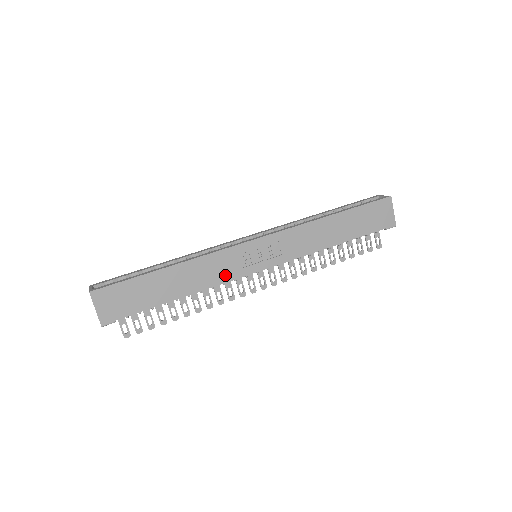
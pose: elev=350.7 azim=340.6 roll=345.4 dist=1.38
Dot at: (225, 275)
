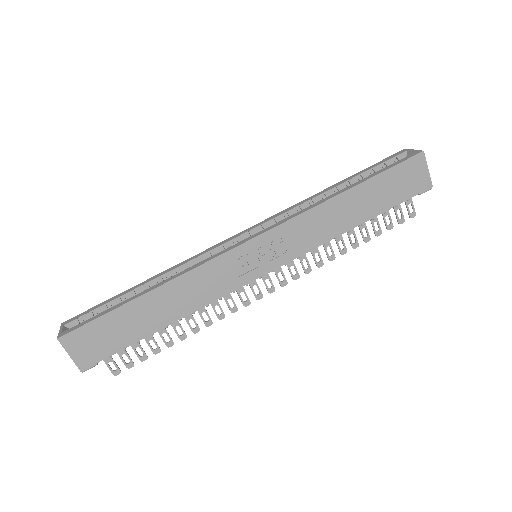
Dot at: (219, 289)
